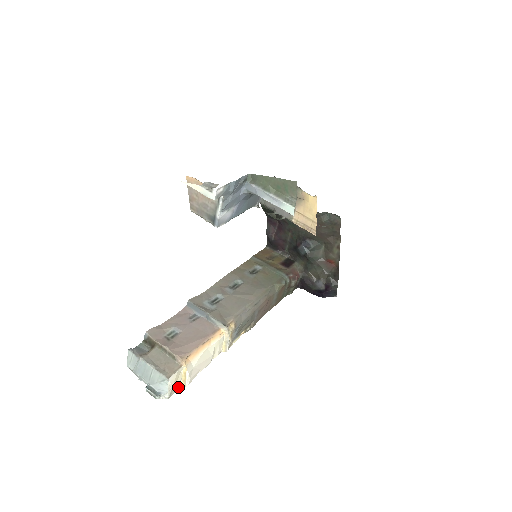
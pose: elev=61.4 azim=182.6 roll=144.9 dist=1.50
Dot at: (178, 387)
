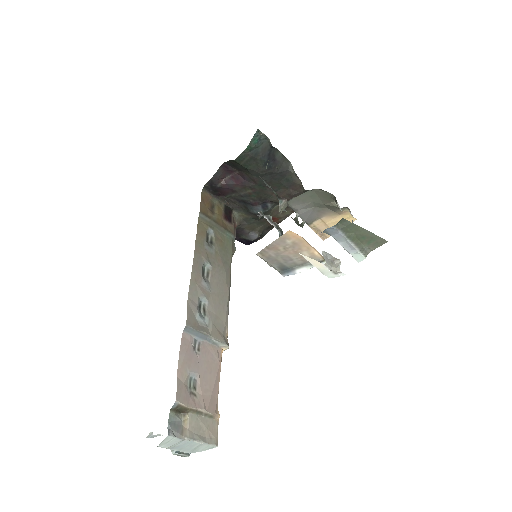
Dot at: occluded
